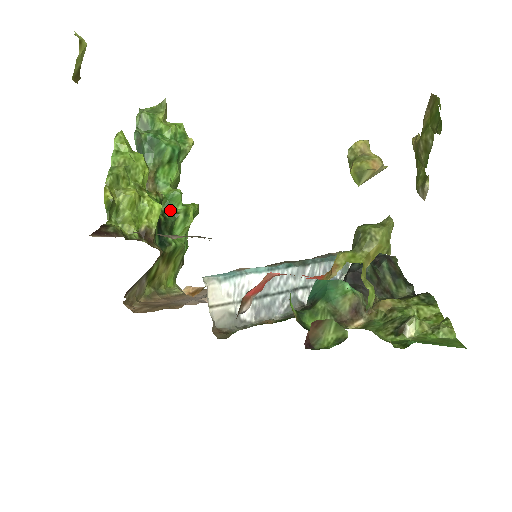
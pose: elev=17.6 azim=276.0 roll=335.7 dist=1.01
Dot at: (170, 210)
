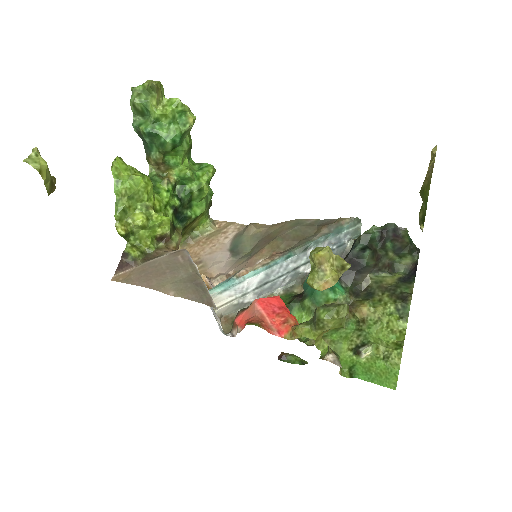
Dot at: (185, 188)
